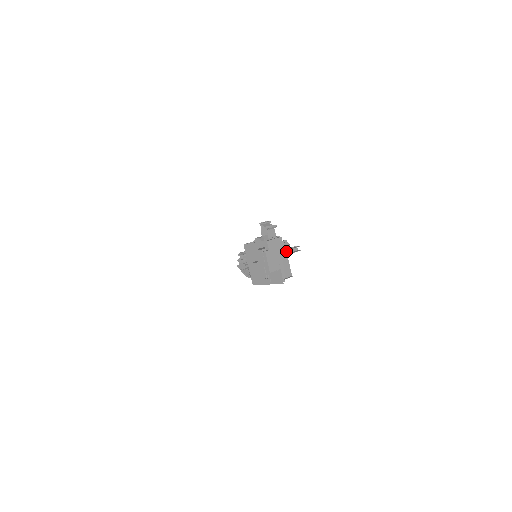
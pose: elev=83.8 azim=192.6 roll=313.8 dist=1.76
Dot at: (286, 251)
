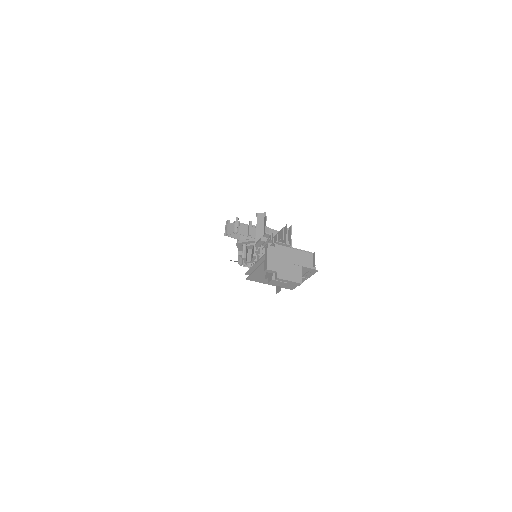
Dot at: (285, 246)
